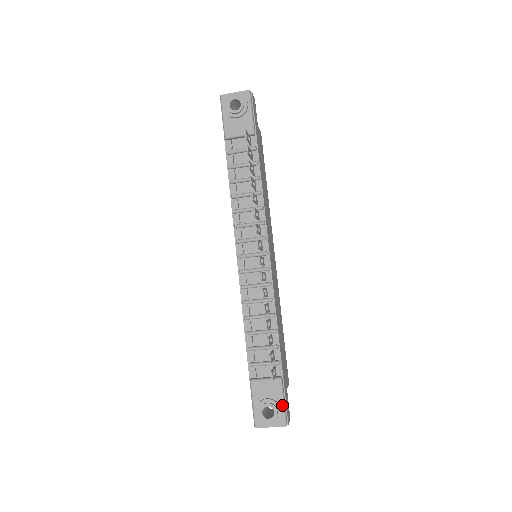
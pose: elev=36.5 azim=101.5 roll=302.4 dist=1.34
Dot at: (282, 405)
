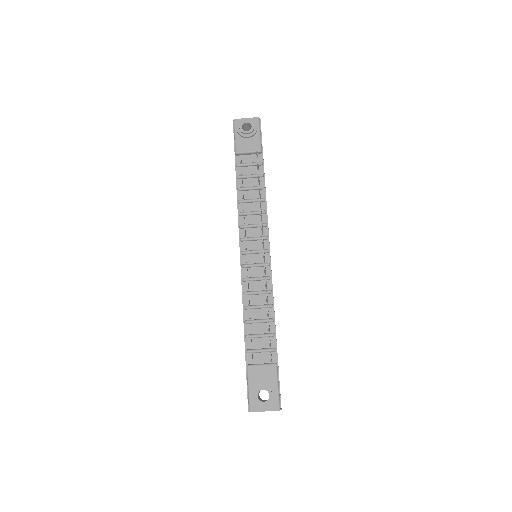
Dot at: (277, 389)
